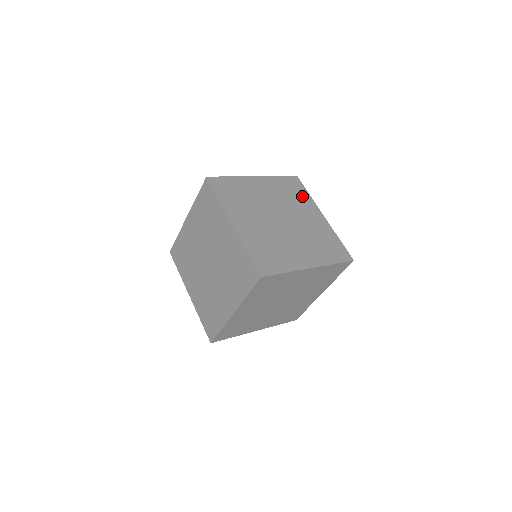
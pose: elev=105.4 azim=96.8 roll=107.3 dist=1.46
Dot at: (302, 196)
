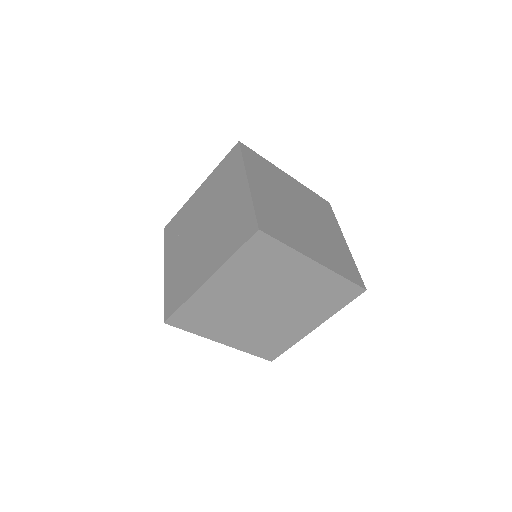
Dot at: (329, 216)
